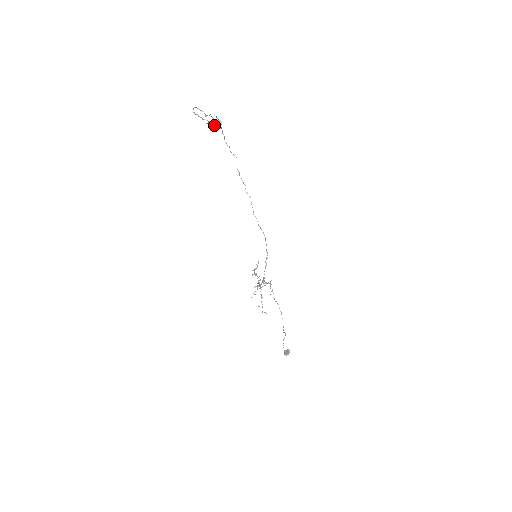
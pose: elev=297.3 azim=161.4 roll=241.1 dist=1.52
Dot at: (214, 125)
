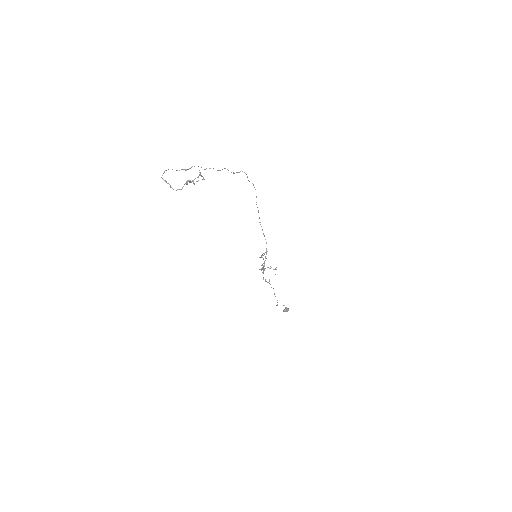
Dot at: occluded
